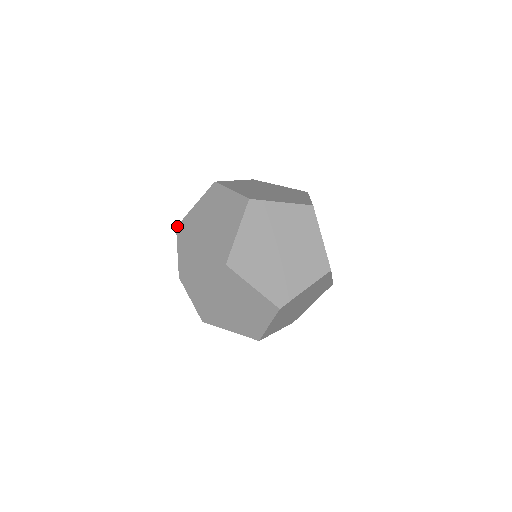
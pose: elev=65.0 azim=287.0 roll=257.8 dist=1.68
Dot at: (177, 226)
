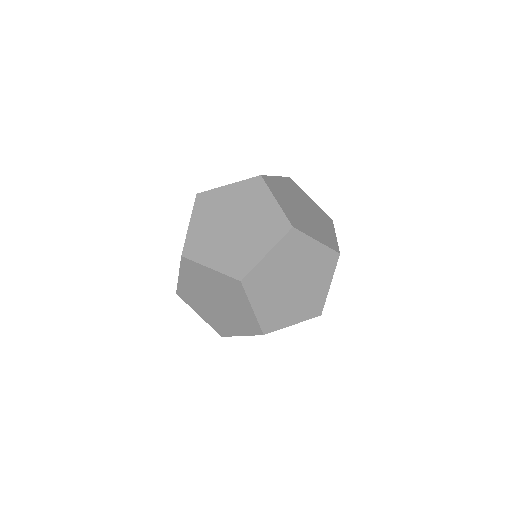
Dot at: (198, 194)
